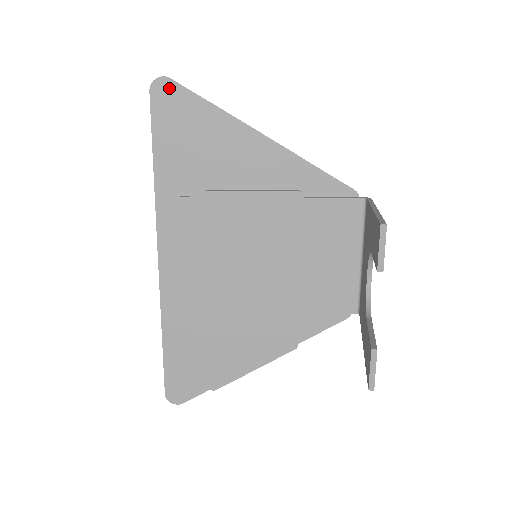
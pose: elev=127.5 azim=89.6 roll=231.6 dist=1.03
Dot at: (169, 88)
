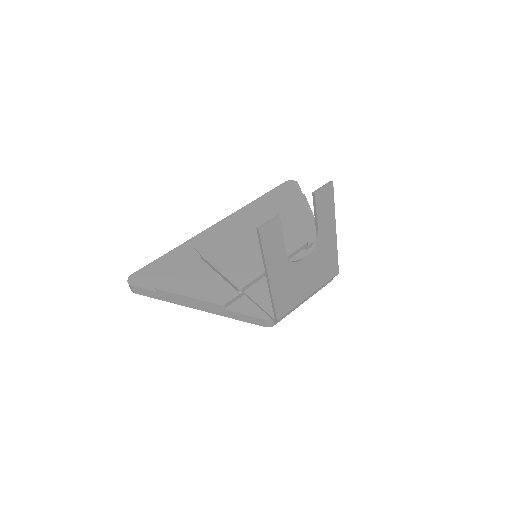
Dot at: (294, 185)
